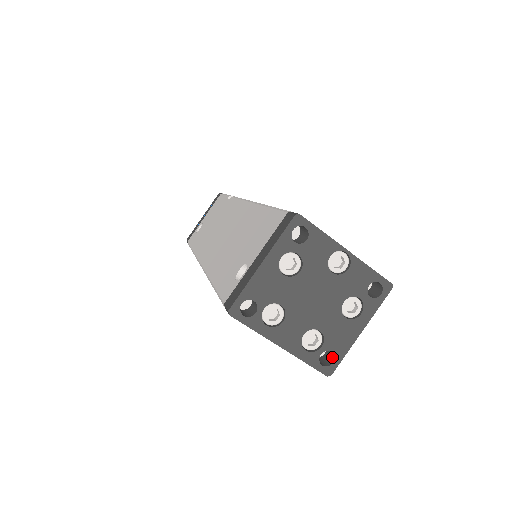
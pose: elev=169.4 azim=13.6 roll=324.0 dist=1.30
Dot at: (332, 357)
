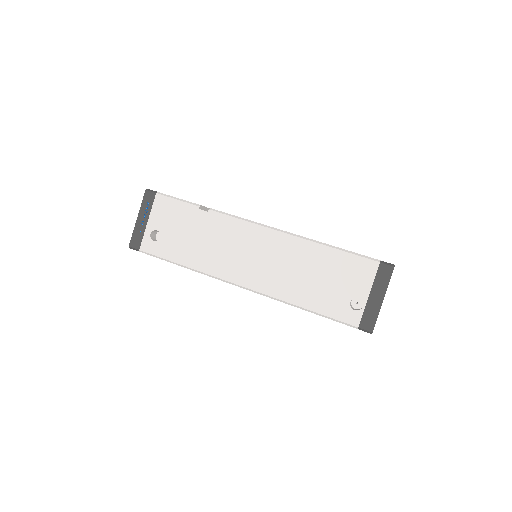
Dot at: occluded
